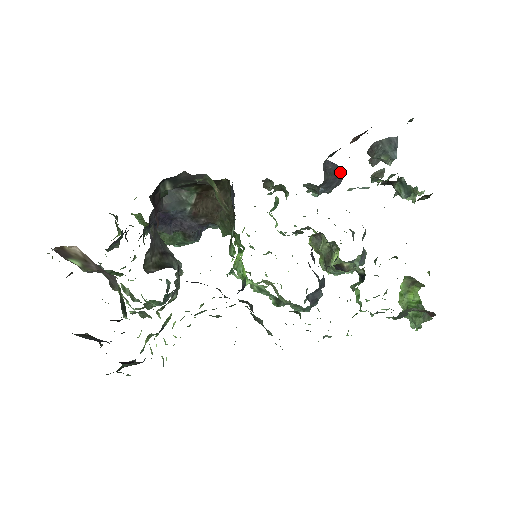
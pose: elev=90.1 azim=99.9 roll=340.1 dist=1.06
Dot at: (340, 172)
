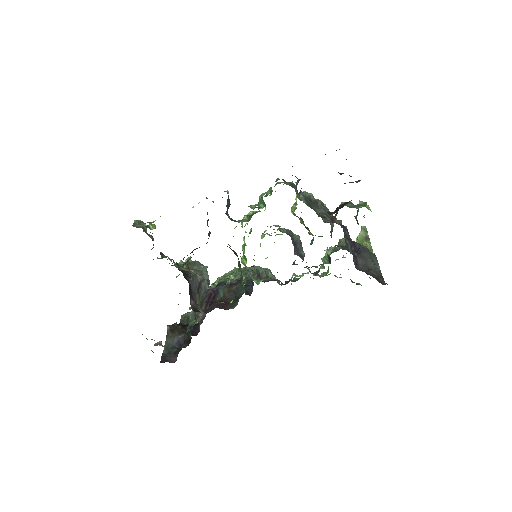
Dot at: occluded
